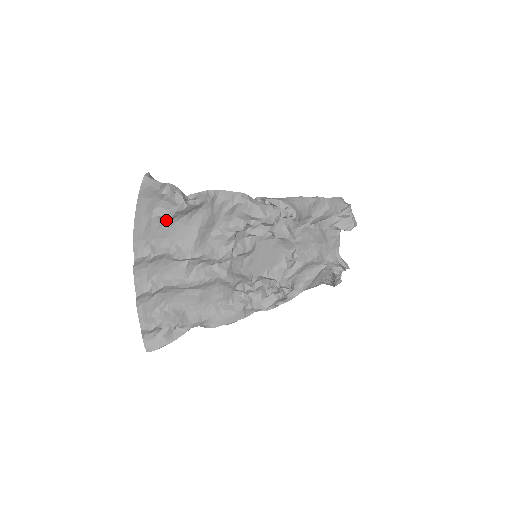
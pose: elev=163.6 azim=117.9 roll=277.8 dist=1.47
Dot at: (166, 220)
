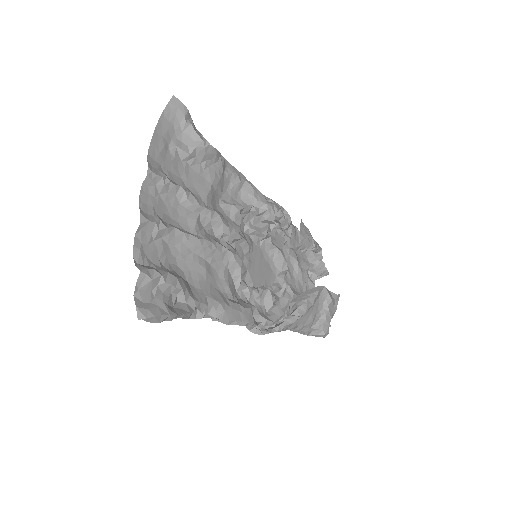
Dot at: (181, 158)
